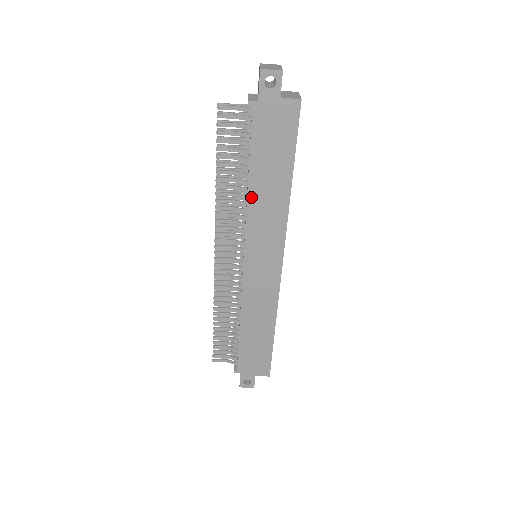
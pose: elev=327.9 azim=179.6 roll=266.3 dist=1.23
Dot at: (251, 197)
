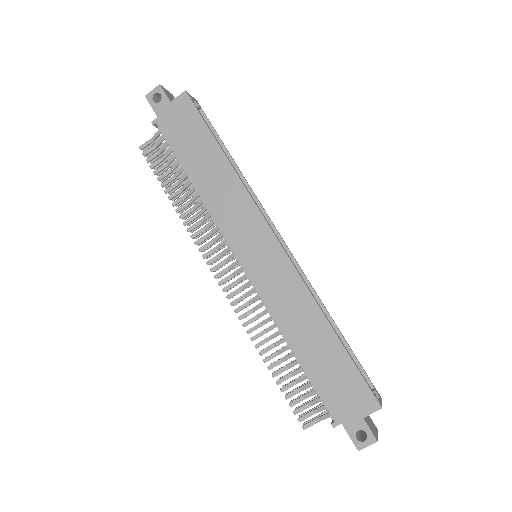
Dot at: (203, 194)
